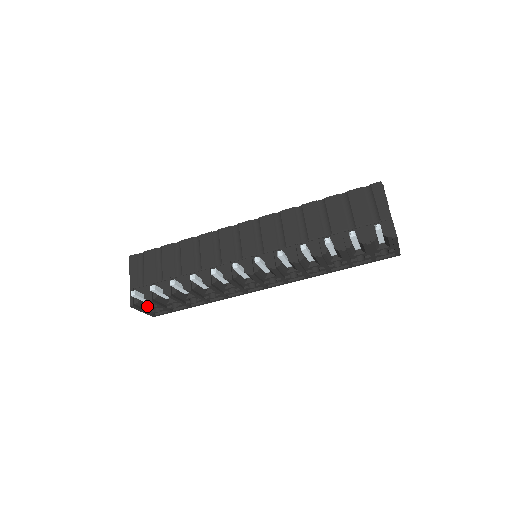
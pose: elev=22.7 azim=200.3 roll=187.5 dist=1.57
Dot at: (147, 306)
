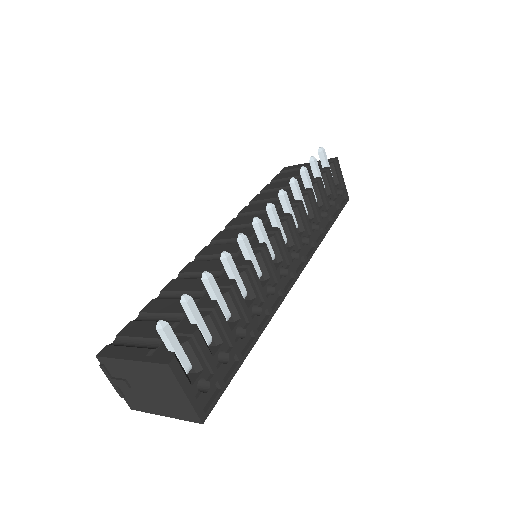
Dot at: (187, 379)
